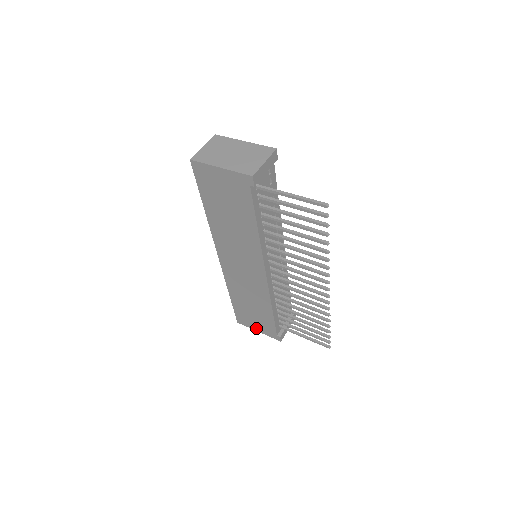
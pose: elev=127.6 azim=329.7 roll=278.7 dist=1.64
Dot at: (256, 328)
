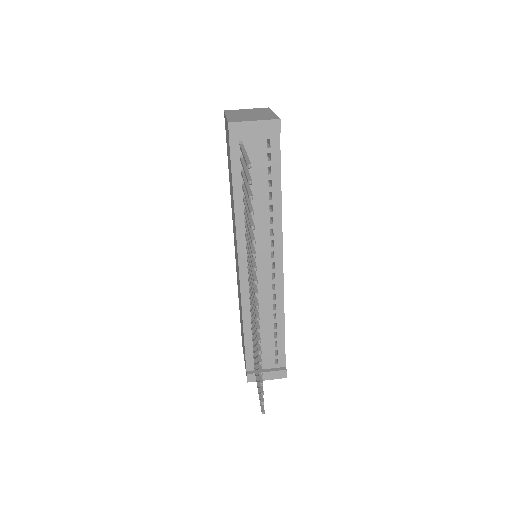
Dot at: occluded
